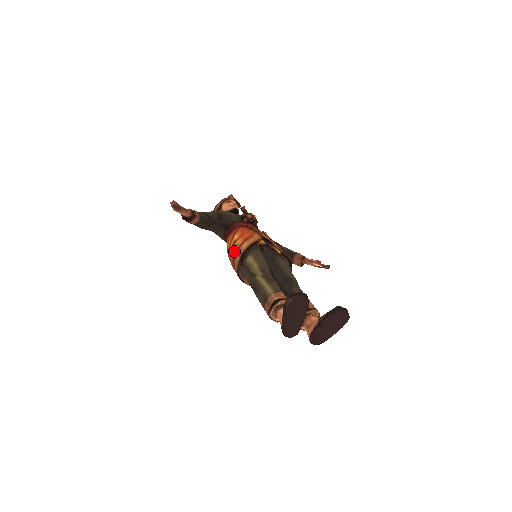
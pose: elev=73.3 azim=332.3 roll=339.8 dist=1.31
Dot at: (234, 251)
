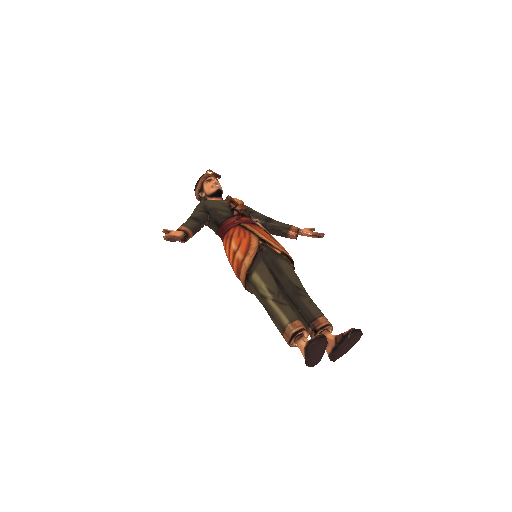
Dot at: (236, 265)
